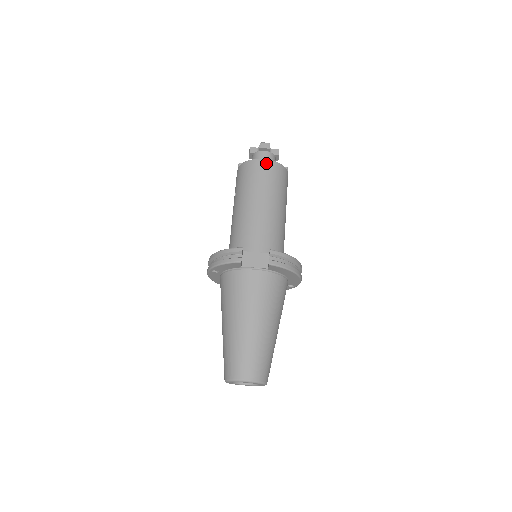
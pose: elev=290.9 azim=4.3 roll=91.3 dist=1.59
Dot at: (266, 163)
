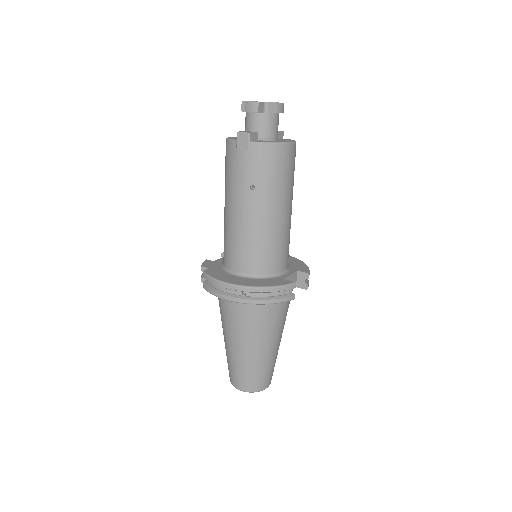
Dot at: (294, 149)
